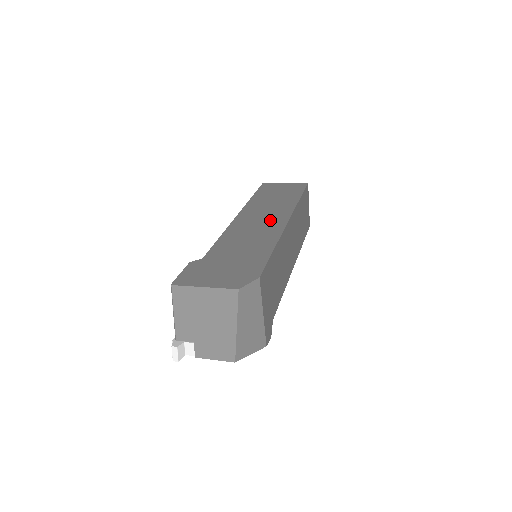
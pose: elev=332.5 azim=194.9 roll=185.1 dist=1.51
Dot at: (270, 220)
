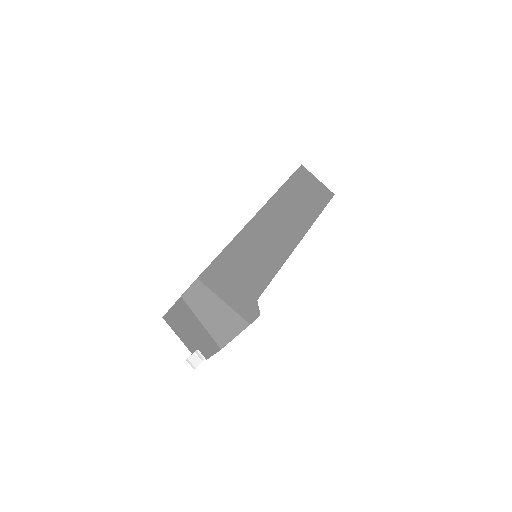
Dot at: occluded
